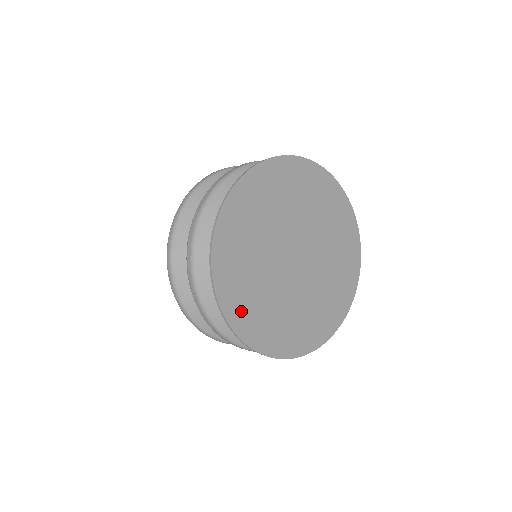
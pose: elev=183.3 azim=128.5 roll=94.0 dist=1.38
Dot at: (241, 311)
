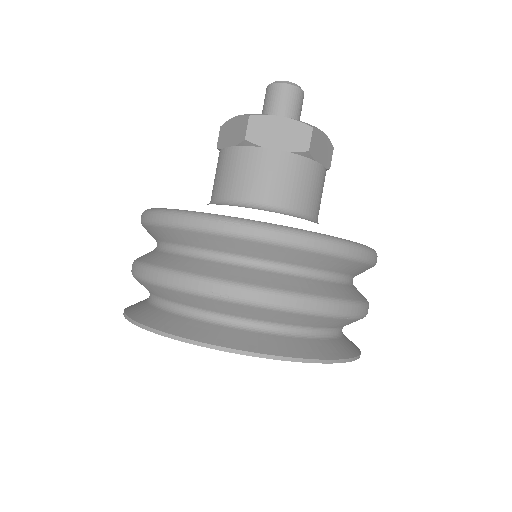
Dot at: occluded
